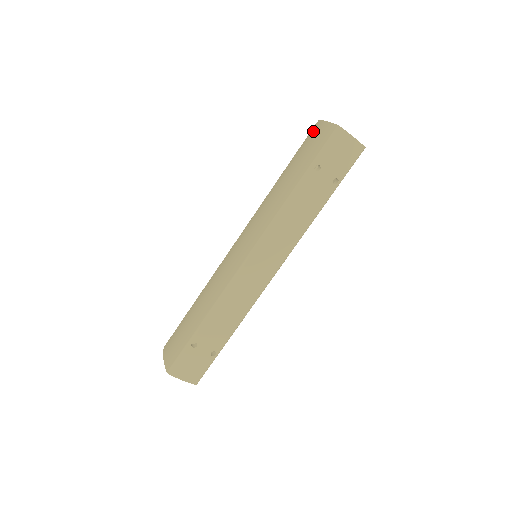
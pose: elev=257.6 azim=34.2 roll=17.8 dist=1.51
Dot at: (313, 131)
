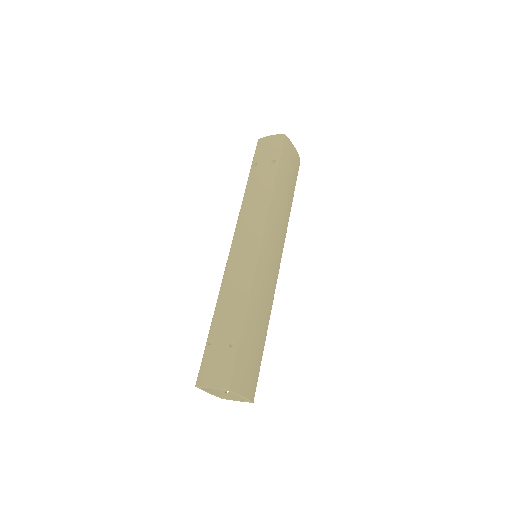
Dot at: occluded
